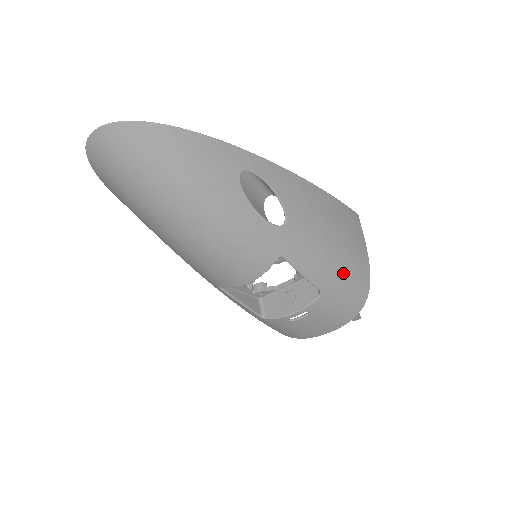
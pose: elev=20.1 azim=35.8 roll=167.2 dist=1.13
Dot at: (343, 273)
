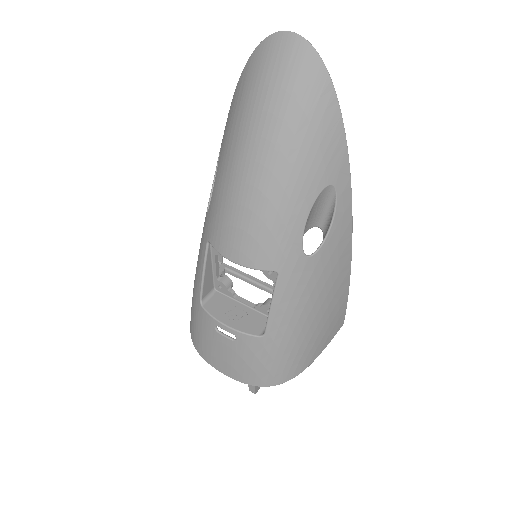
Dot at: (293, 343)
